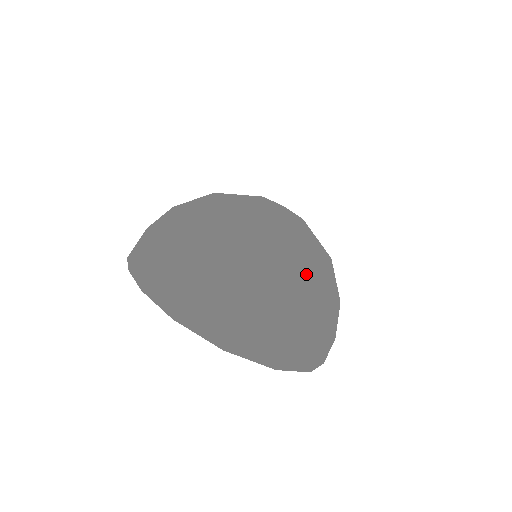
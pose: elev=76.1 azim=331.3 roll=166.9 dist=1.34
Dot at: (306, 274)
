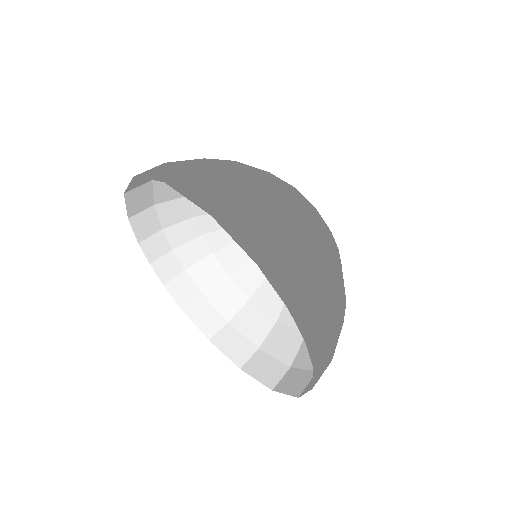
Dot at: (258, 170)
